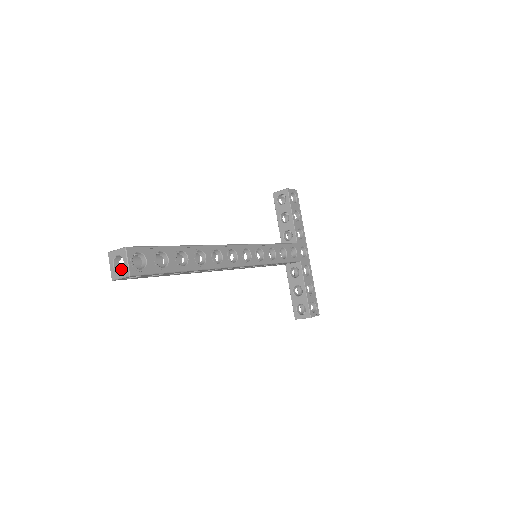
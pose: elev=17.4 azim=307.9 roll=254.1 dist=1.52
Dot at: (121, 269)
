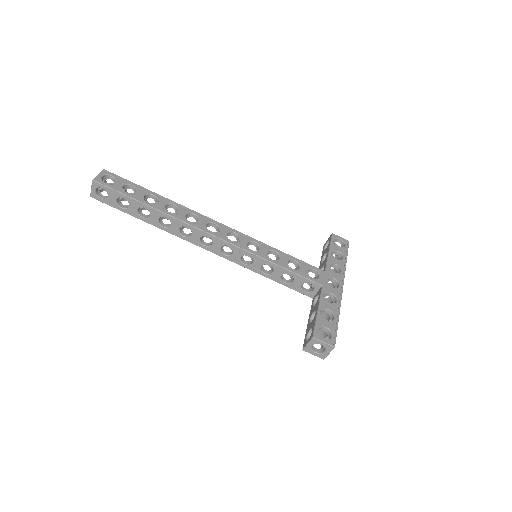
Dot at: (100, 191)
